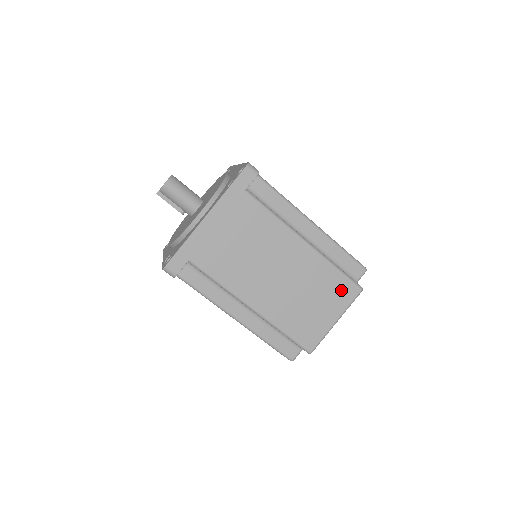
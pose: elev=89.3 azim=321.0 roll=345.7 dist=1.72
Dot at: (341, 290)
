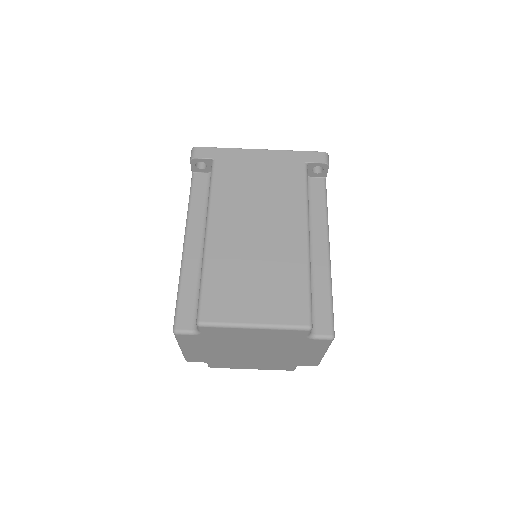
Dot at: (291, 303)
